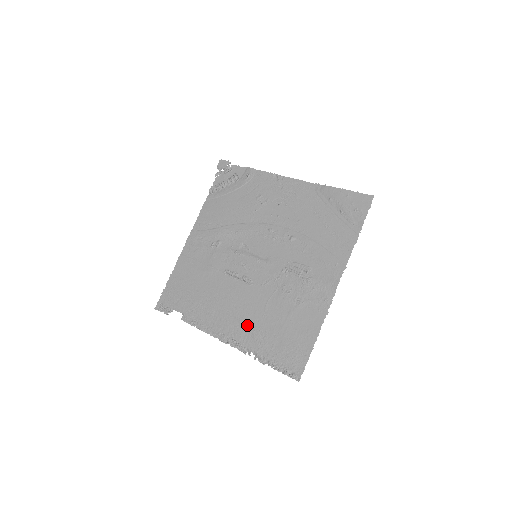
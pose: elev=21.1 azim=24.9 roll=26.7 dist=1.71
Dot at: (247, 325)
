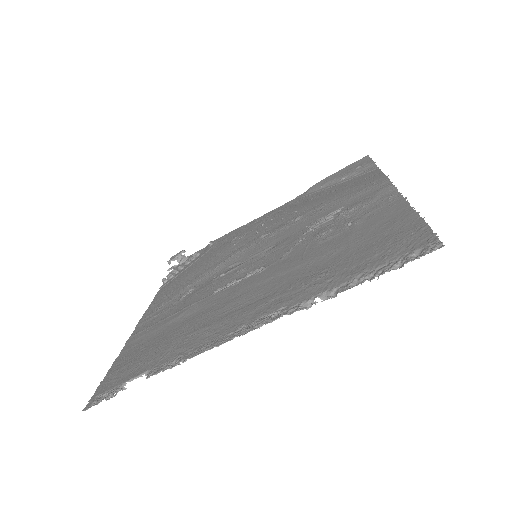
Dot at: (284, 289)
